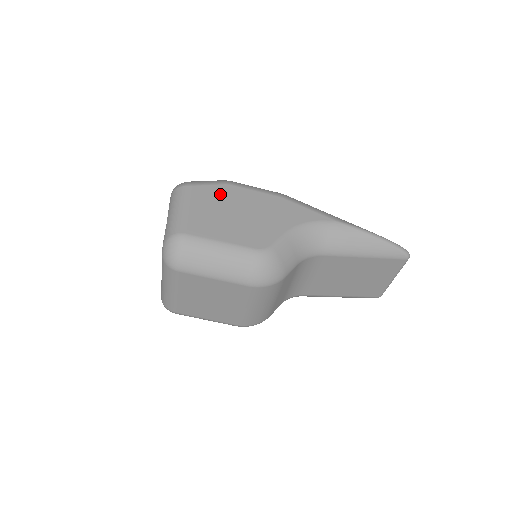
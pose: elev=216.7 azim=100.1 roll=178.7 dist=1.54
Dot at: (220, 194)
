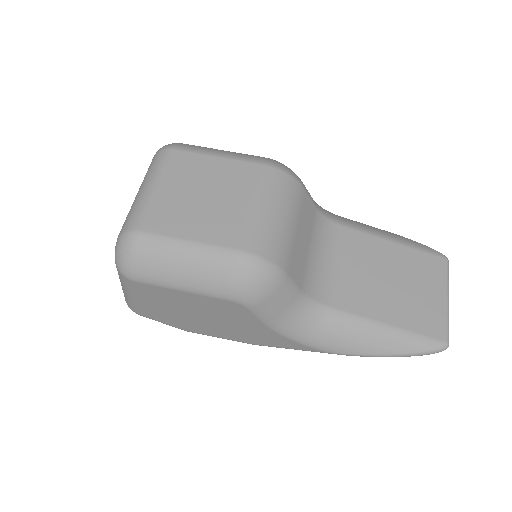
Dot at: occluded
